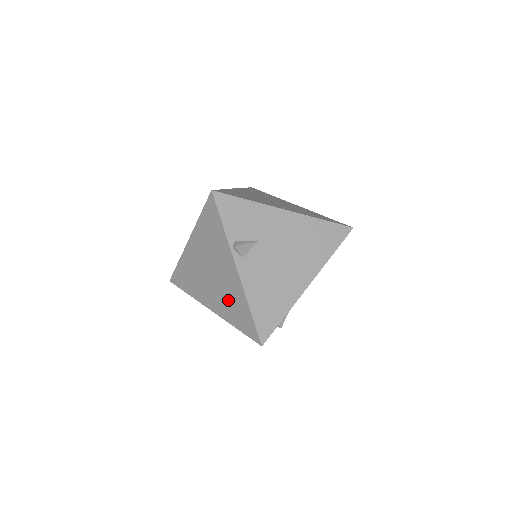
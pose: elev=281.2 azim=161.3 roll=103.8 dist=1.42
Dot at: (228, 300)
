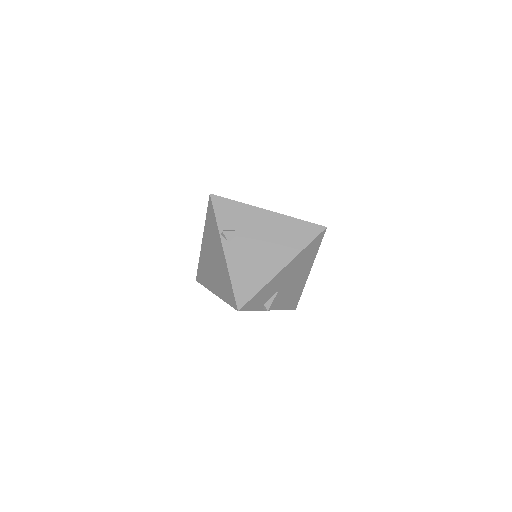
Dot at: (221, 279)
